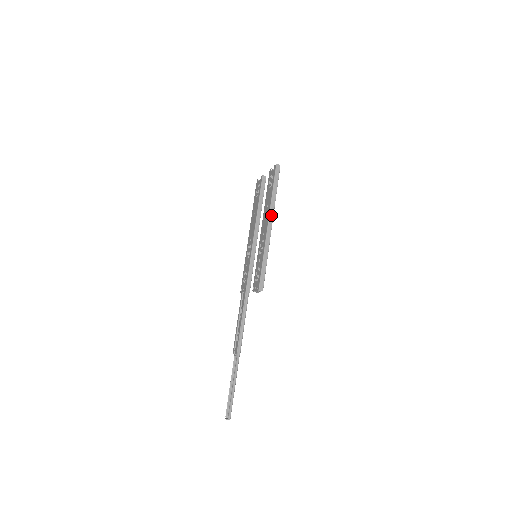
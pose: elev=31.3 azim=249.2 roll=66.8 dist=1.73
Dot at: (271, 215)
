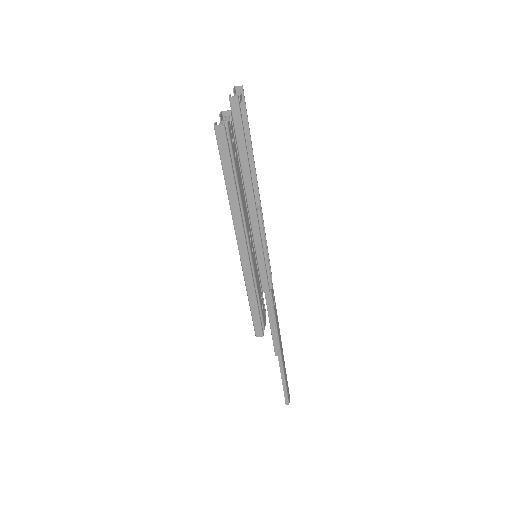
Dot at: (238, 230)
